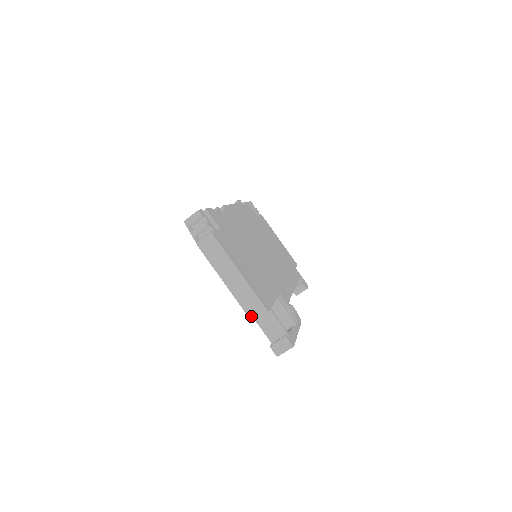
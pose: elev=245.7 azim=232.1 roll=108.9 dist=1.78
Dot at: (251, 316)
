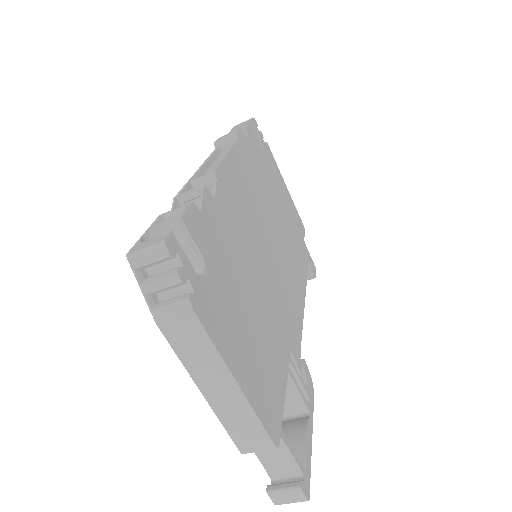
Dot at: (243, 448)
